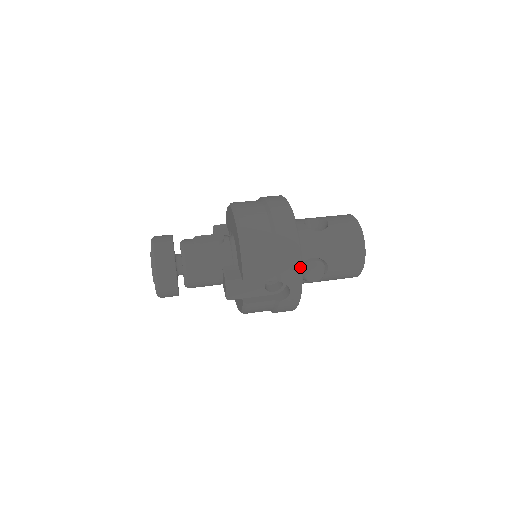
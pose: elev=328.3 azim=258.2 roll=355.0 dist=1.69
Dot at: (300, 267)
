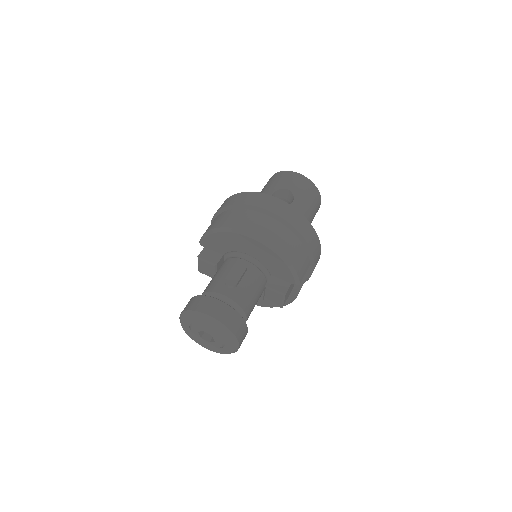
Dot at: (319, 242)
